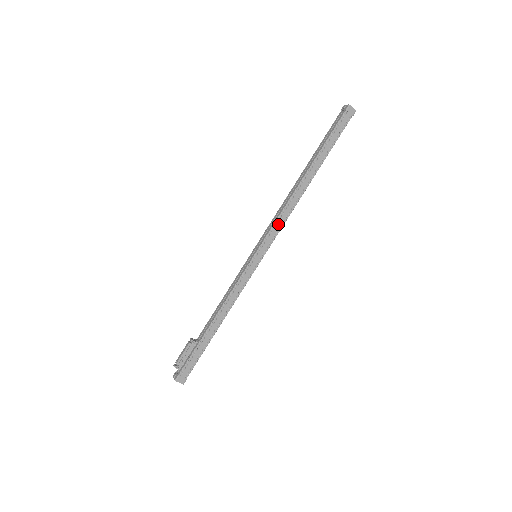
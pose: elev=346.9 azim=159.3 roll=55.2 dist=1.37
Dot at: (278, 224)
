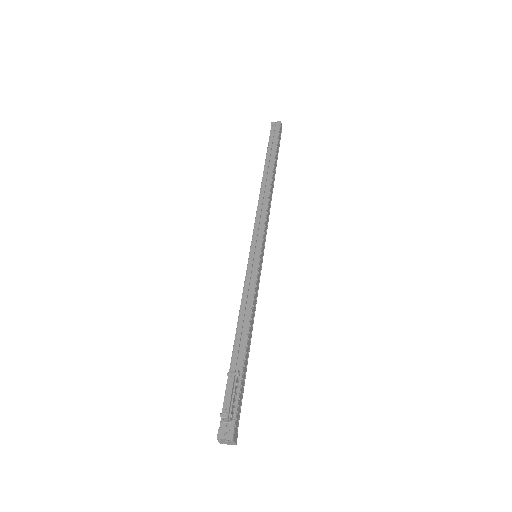
Dot at: (267, 221)
